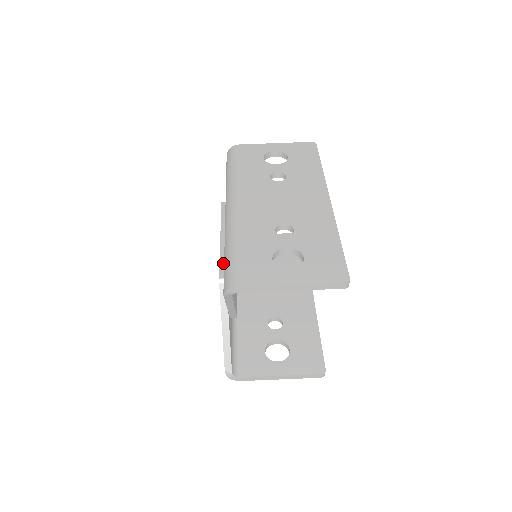
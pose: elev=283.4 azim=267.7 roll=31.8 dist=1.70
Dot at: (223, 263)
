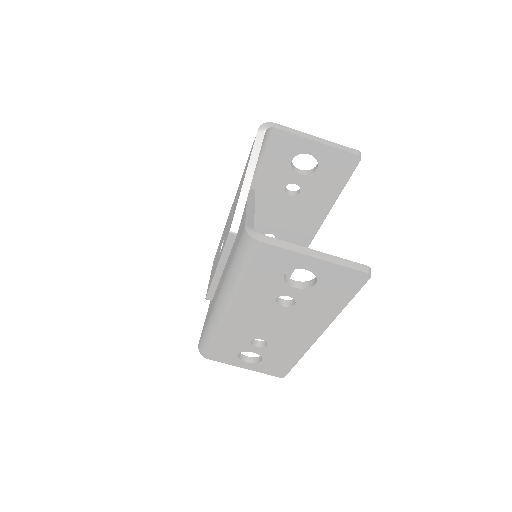
Dot at: (212, 291)
